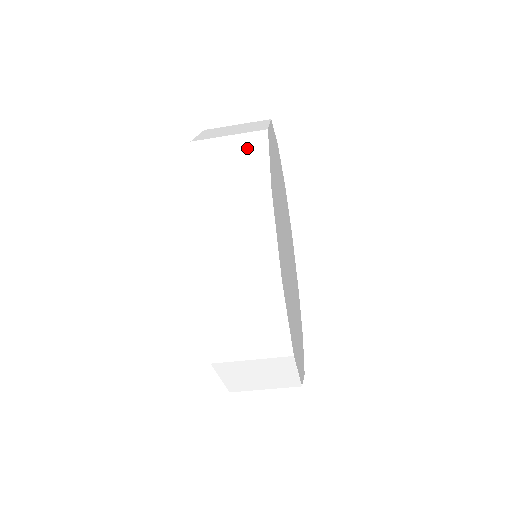
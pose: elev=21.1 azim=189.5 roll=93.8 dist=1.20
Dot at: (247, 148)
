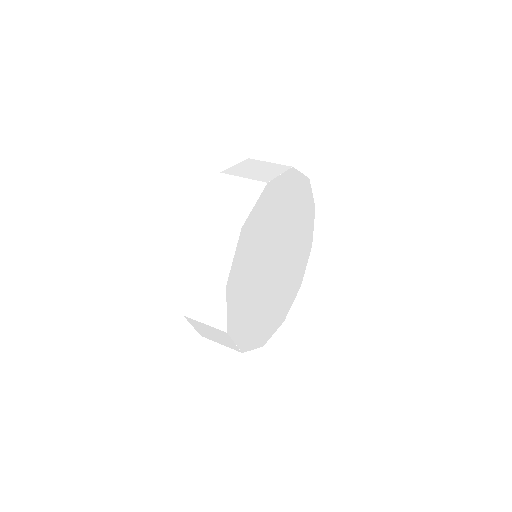
Dot at: (273, 168)
